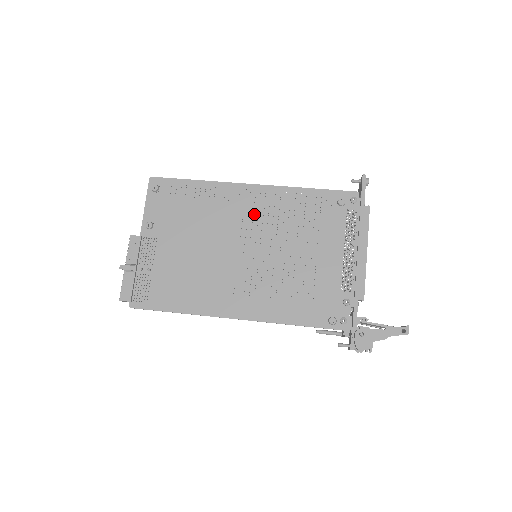
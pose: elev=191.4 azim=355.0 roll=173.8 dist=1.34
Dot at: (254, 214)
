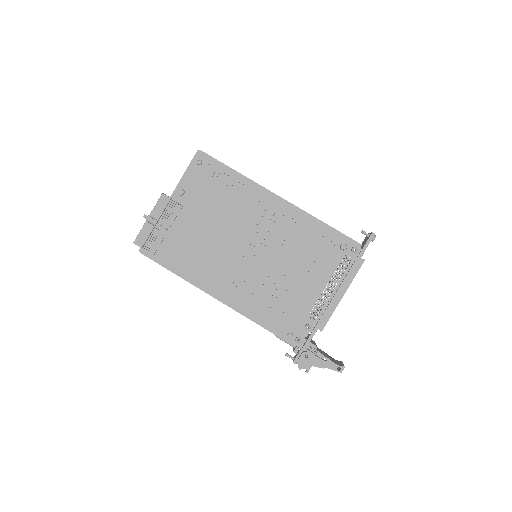
Dot at: (269, 223)
